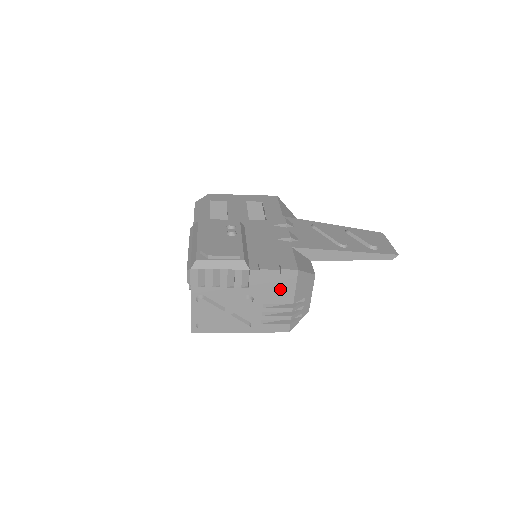
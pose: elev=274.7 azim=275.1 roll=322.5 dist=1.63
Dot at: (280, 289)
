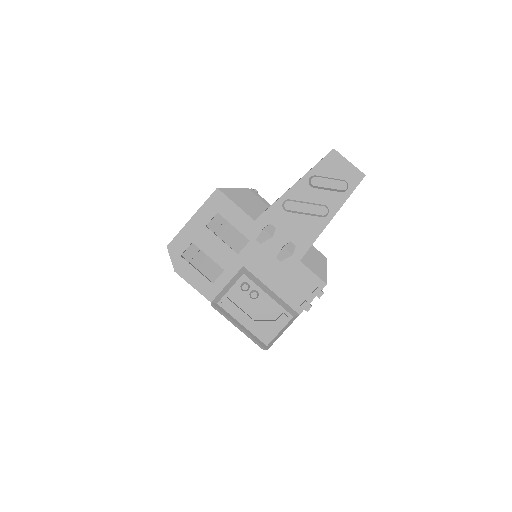
Dot at: occluded
